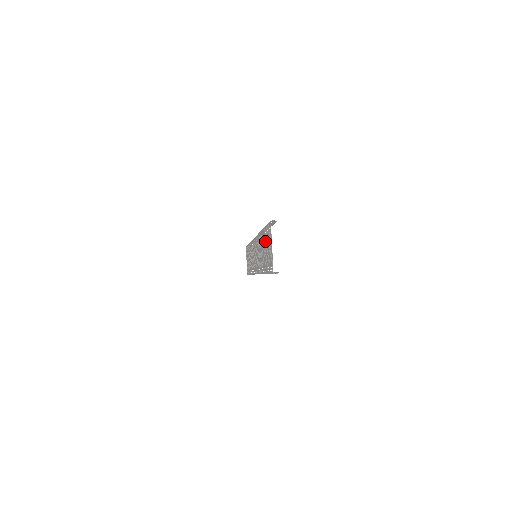
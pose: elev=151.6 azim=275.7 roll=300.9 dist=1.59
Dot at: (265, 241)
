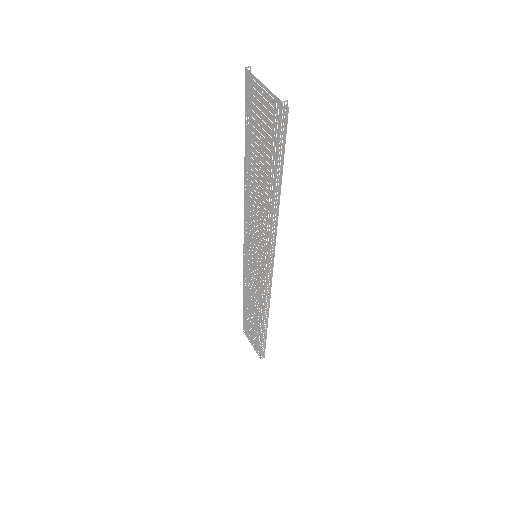
Dot at: (253, 140)
